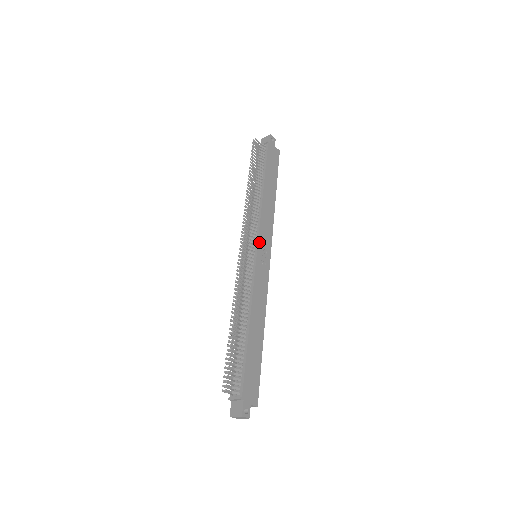
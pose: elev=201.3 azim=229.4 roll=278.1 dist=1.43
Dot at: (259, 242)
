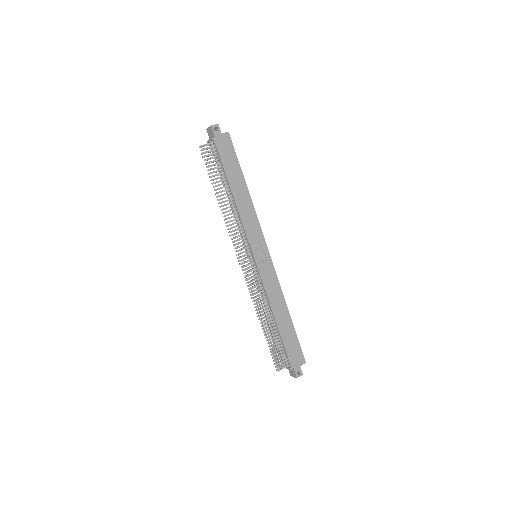
Dot at: (252, 248)
